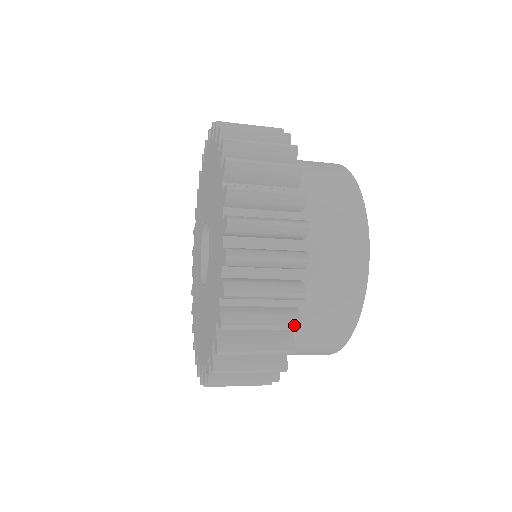
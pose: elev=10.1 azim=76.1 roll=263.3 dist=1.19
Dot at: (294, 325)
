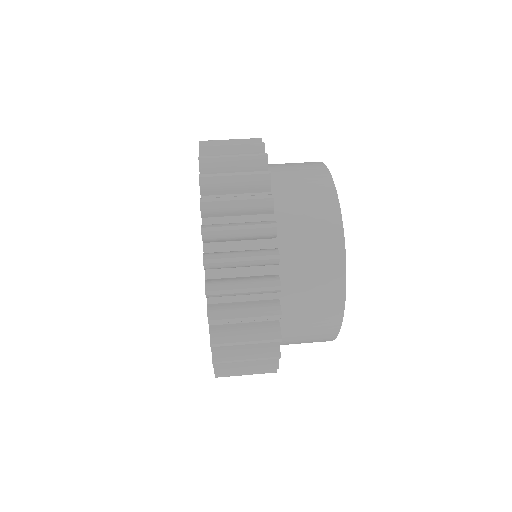
Dot at: occluded
